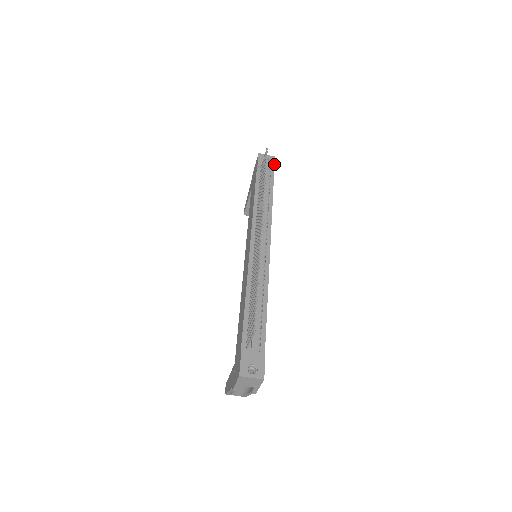
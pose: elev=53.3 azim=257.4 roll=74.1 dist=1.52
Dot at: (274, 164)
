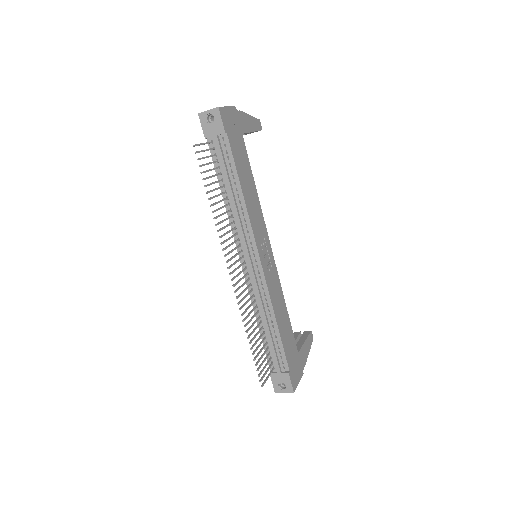
Dot at: (221, 124)
